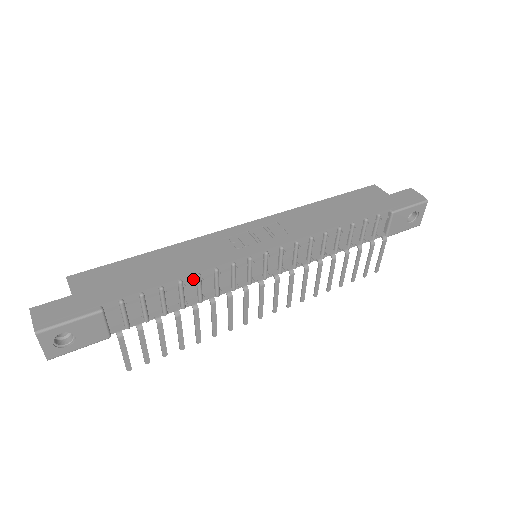
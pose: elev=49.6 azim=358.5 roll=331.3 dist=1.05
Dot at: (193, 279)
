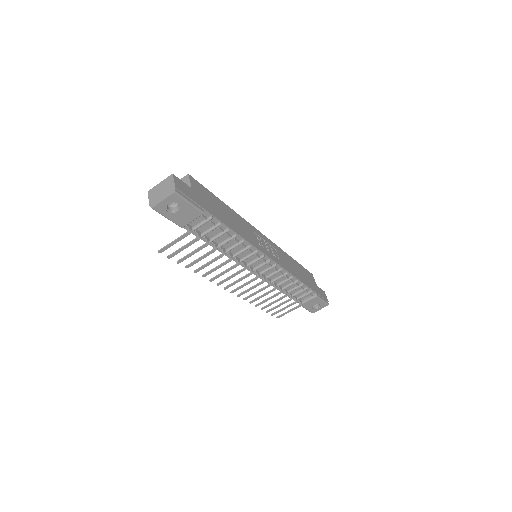
Dot at: (239, 240)
